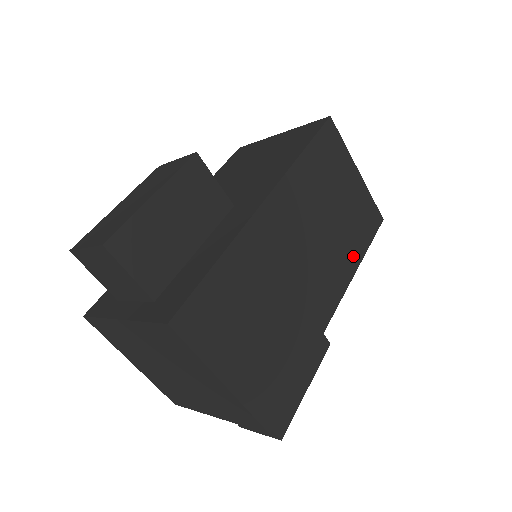
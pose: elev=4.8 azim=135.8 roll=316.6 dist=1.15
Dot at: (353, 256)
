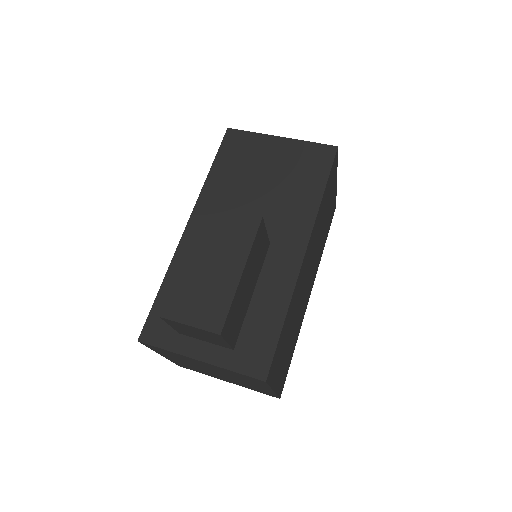
Dot at: (322, 250)
